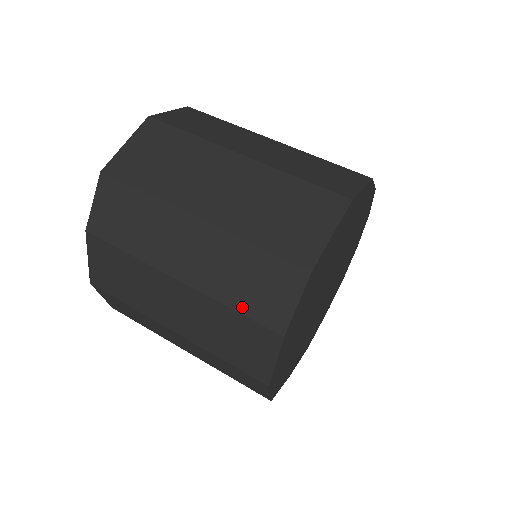
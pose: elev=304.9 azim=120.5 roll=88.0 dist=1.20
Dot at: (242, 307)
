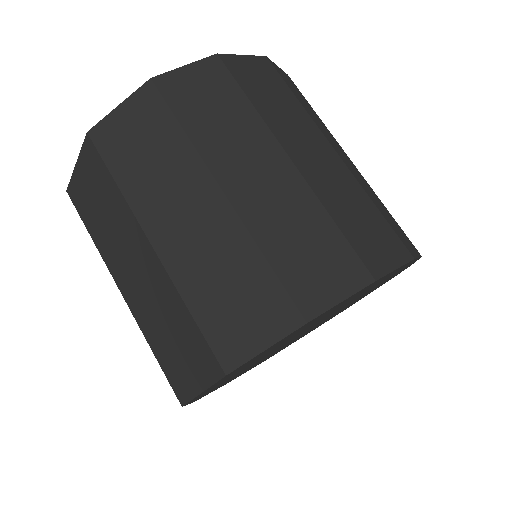
Dot at: occluded
